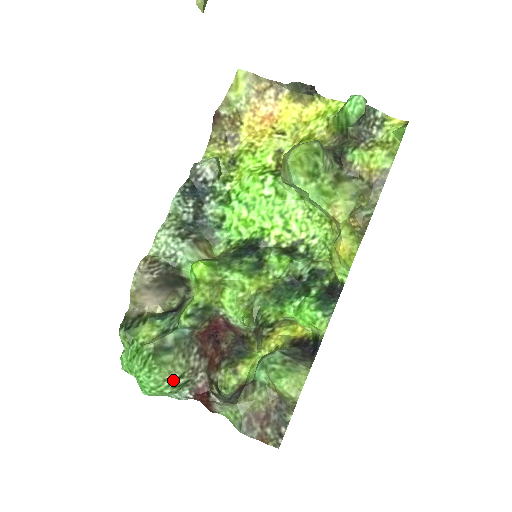
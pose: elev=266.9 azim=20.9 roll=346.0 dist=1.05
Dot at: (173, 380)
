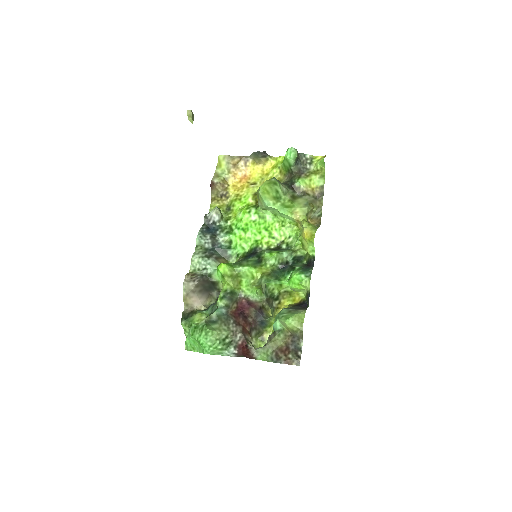
Dot at: (222, 340)
